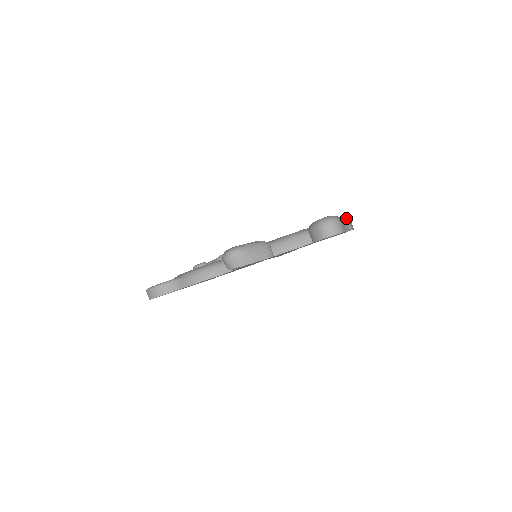
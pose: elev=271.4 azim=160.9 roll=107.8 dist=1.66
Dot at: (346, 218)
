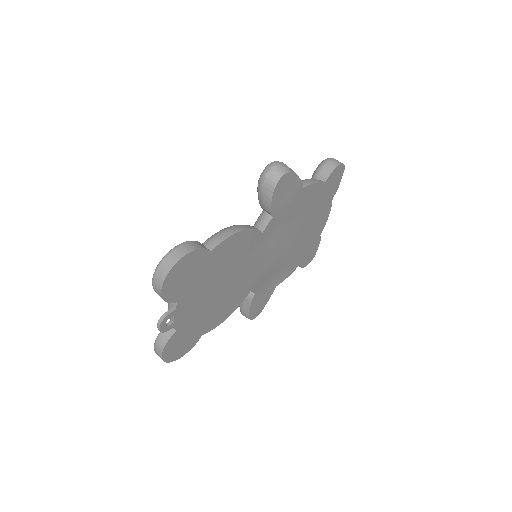
Dot at: occluded
